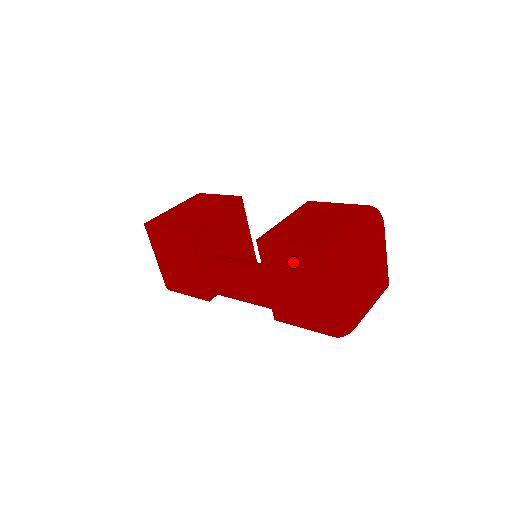
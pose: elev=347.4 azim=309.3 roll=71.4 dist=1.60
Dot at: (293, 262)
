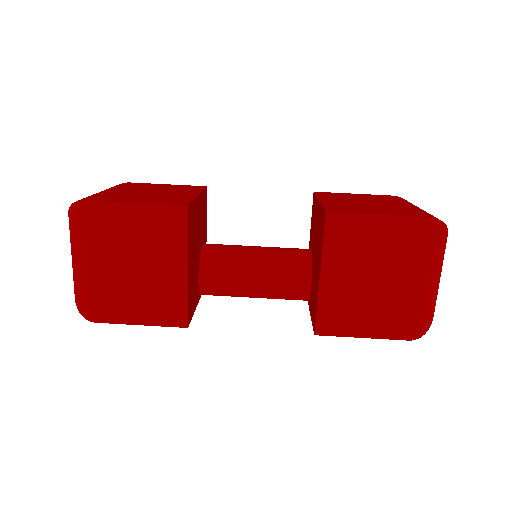
Dot at: occluded
